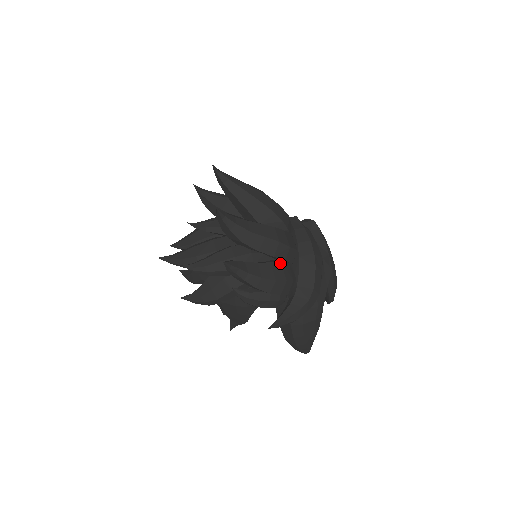
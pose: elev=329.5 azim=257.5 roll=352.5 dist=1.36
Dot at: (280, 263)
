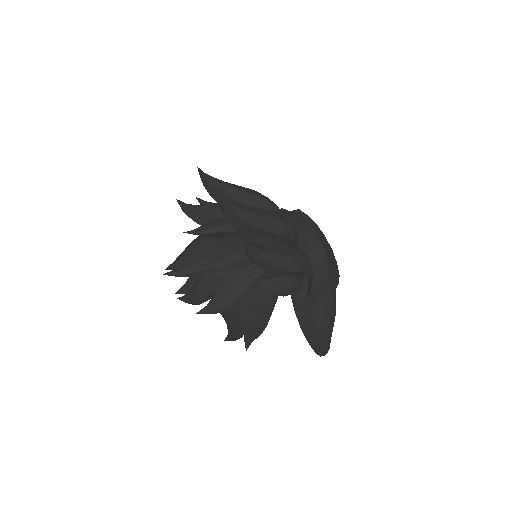
Dot at: (290, 243)
